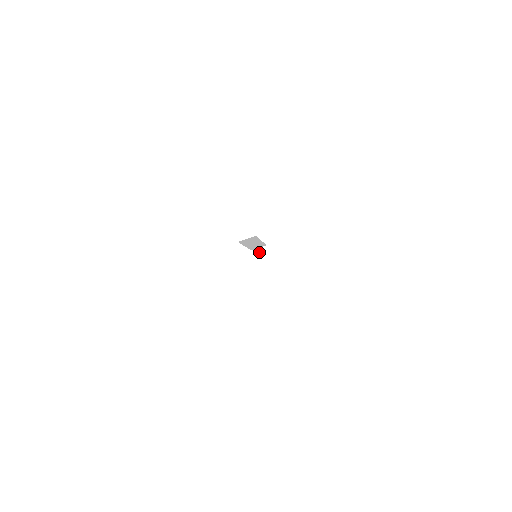
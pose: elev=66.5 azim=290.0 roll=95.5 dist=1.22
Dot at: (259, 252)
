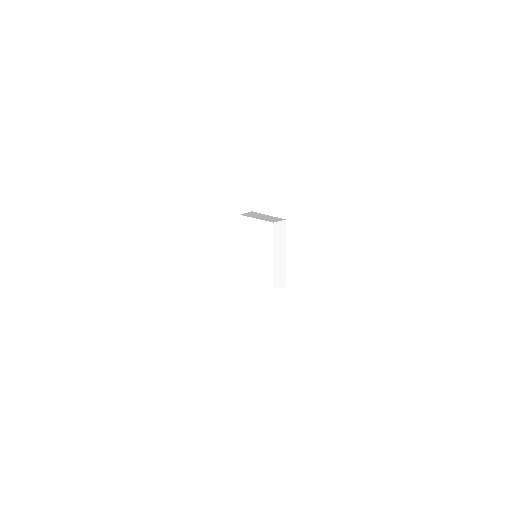
Dot at: (249, 214)
